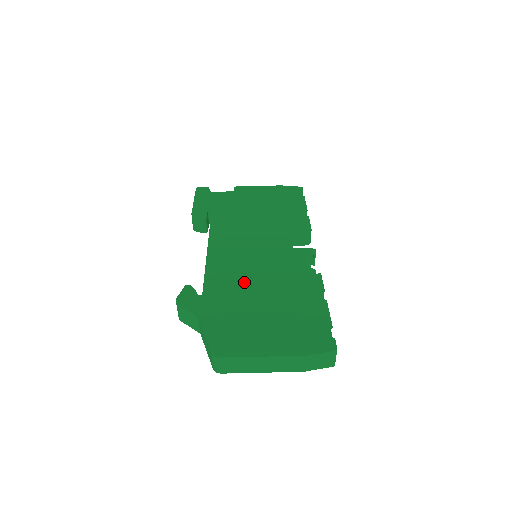
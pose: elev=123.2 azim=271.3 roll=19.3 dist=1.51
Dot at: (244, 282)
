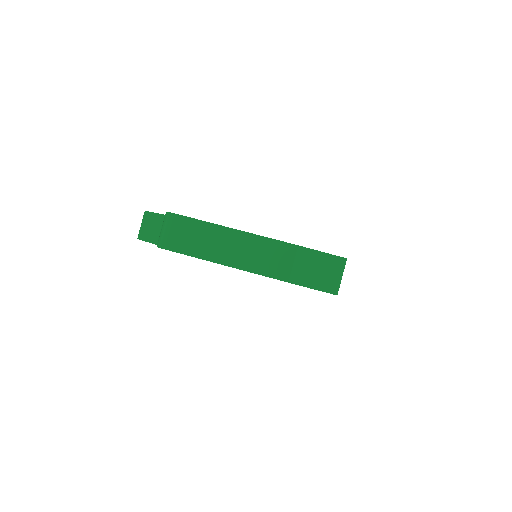
Dot at: occluded
